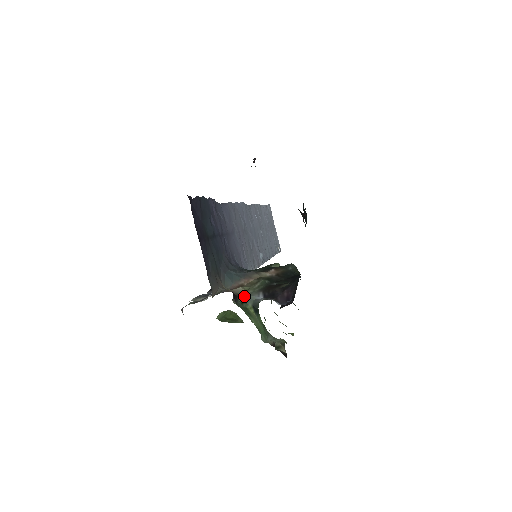
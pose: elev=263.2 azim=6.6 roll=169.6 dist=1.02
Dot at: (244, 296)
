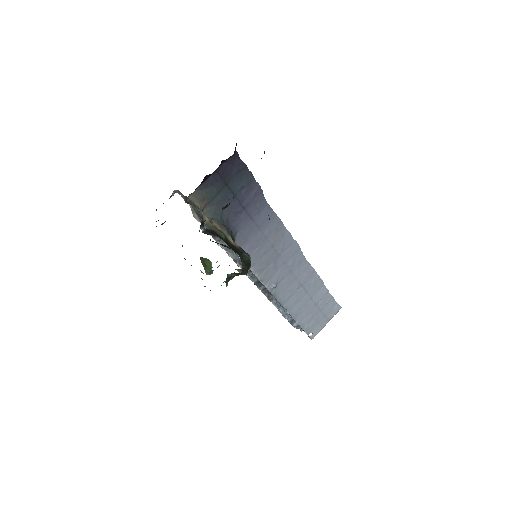
Dot at: occluded
